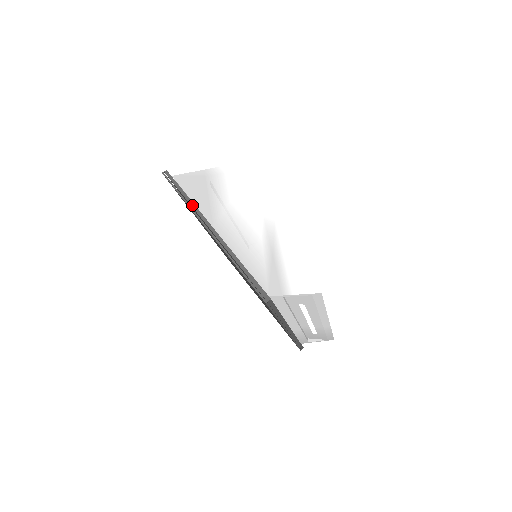
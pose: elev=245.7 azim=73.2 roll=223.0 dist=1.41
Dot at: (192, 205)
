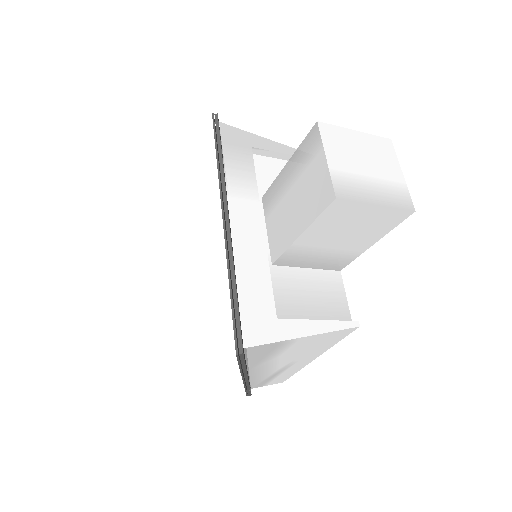
Dot at: (244, 370)
